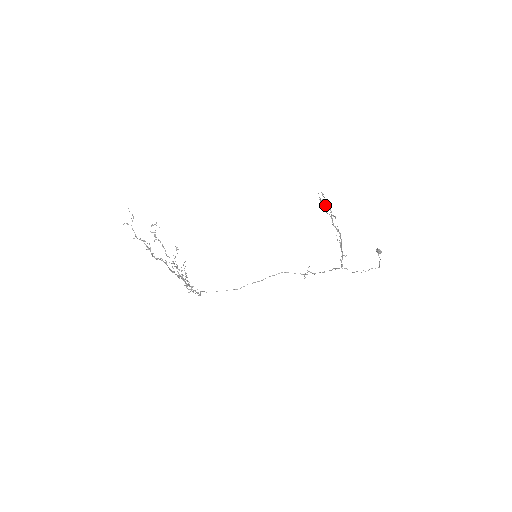
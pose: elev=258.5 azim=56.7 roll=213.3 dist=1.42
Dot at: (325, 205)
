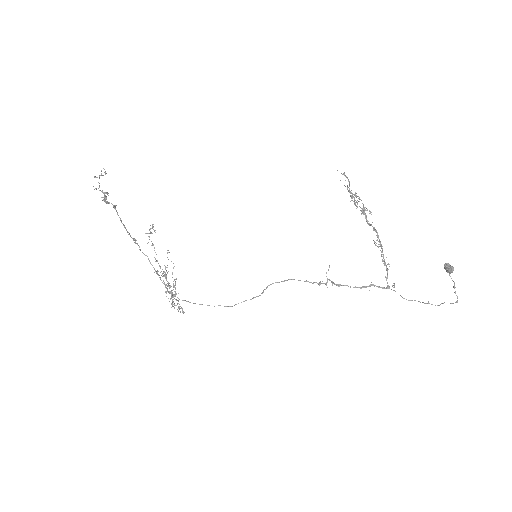
Dot at: occluded
